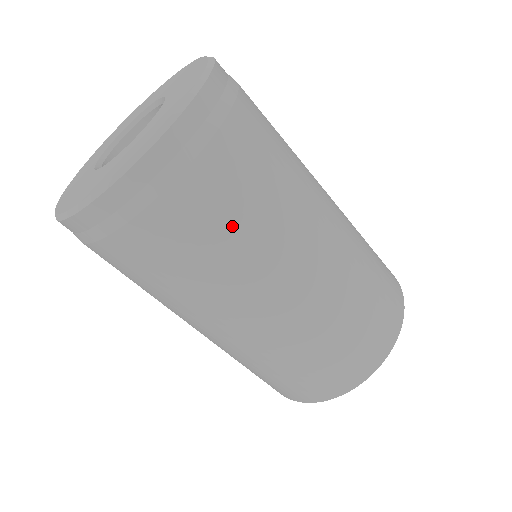
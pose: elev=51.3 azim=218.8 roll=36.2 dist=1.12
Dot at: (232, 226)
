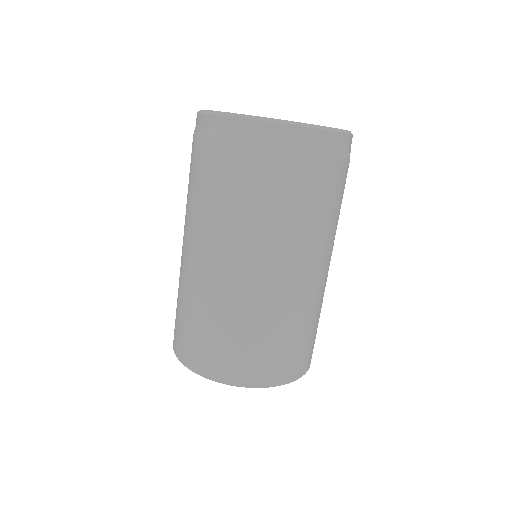
Dot at: (337, 206)
